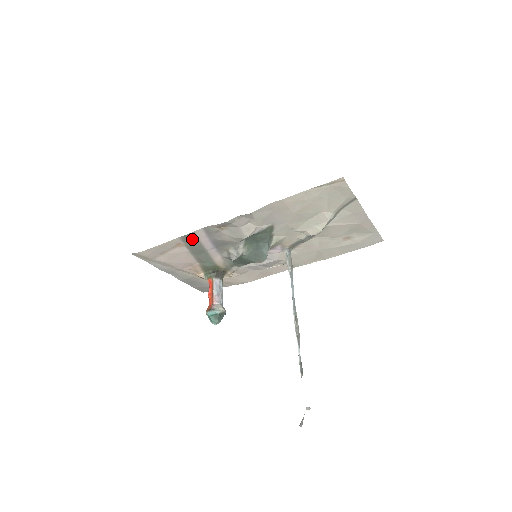
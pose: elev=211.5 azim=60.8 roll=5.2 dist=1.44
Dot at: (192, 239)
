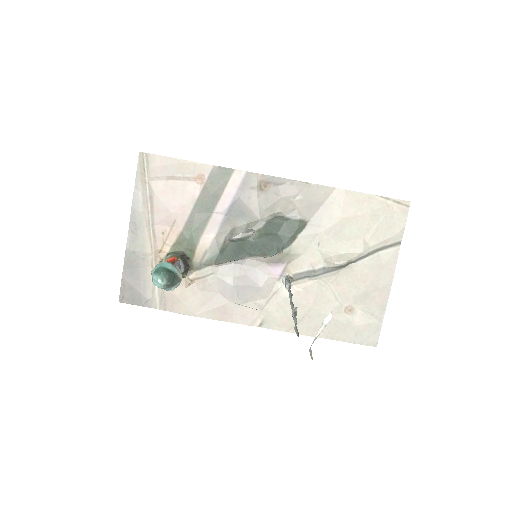
Dot at: (222, 179)
